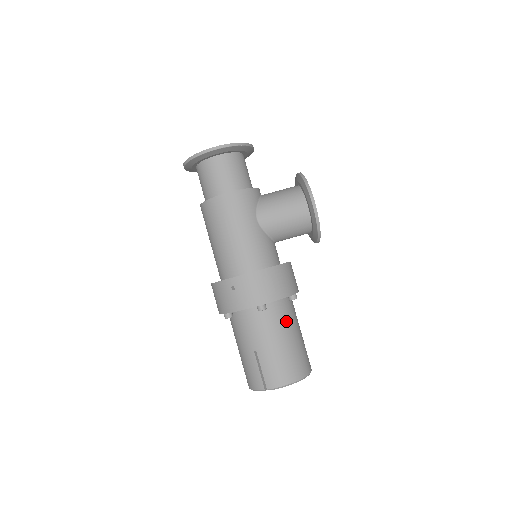
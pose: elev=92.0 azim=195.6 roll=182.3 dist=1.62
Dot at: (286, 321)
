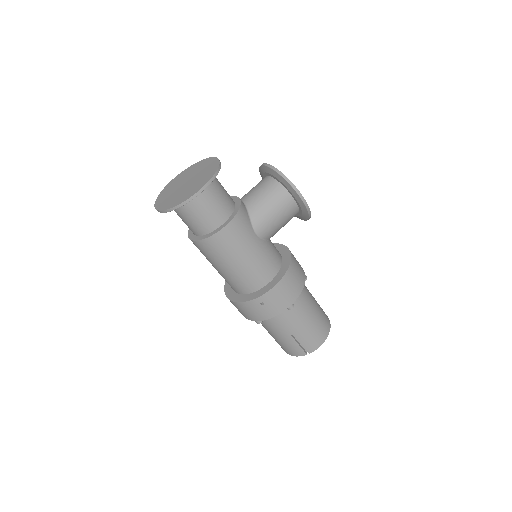
Dot at: (306, 301)
